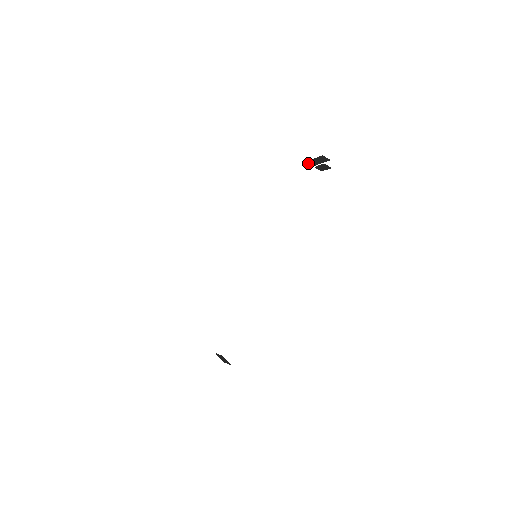
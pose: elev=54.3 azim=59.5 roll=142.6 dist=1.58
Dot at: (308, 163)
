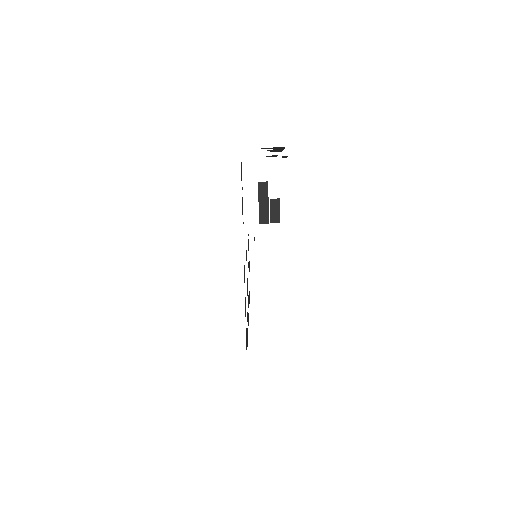
Dot at: (262, 222)
